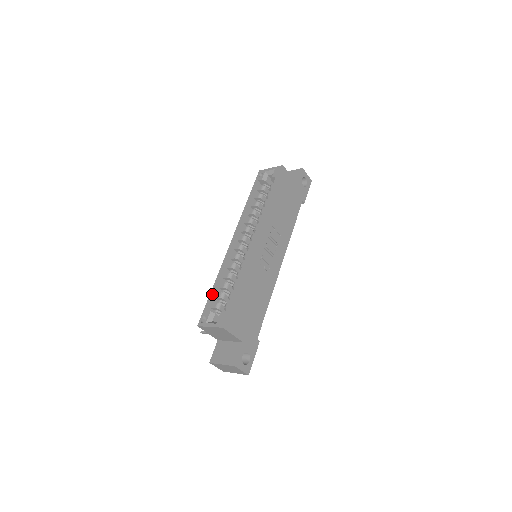
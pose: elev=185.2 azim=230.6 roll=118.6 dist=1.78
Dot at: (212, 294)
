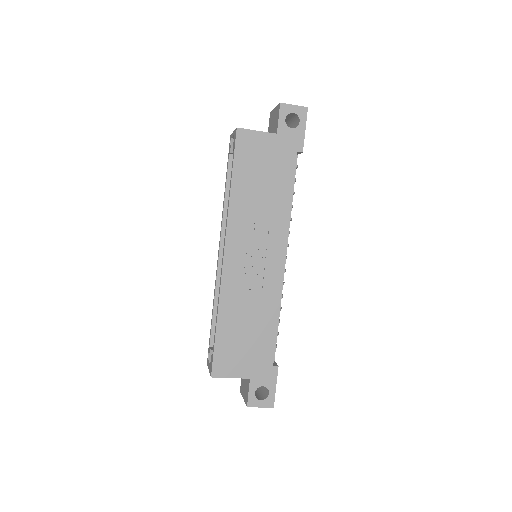
Dot at: (211, 326)
